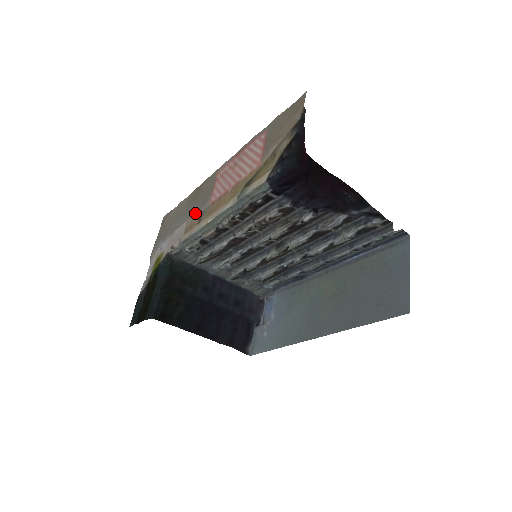
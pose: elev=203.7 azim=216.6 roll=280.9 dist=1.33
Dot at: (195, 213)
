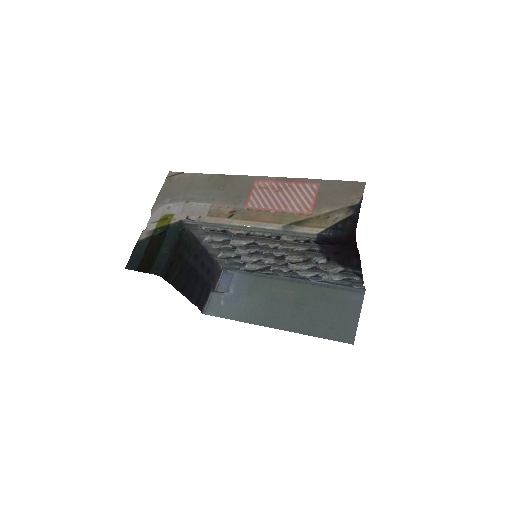
Dot at: (223, 203)
